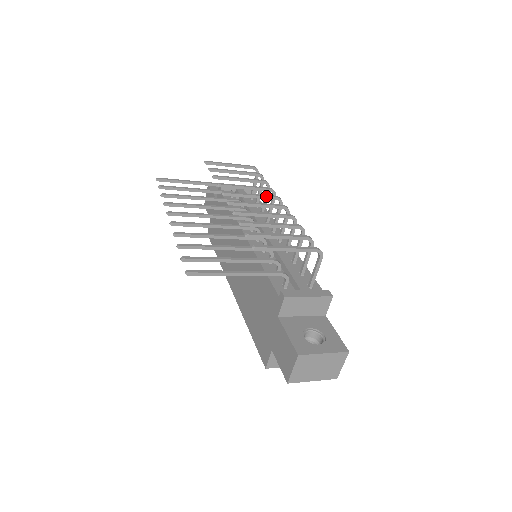
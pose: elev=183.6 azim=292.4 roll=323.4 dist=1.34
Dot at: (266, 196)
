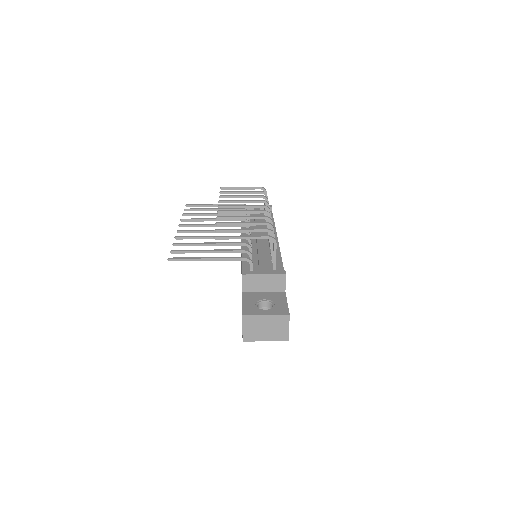
Dot at: (254, 205)
